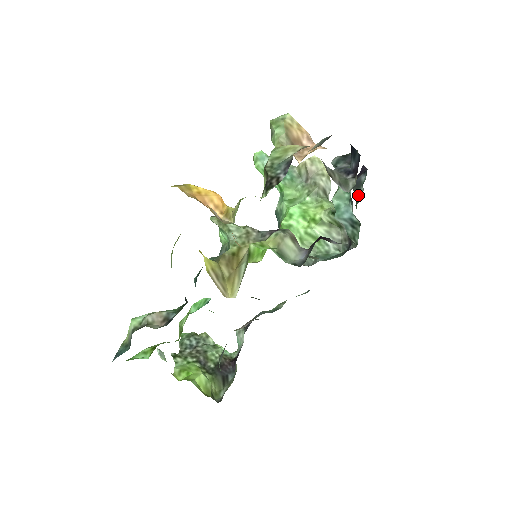
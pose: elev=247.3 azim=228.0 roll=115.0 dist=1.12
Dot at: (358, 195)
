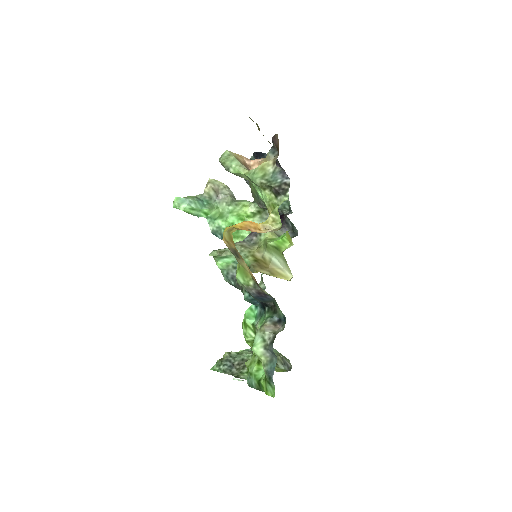
Dot at: occluded
